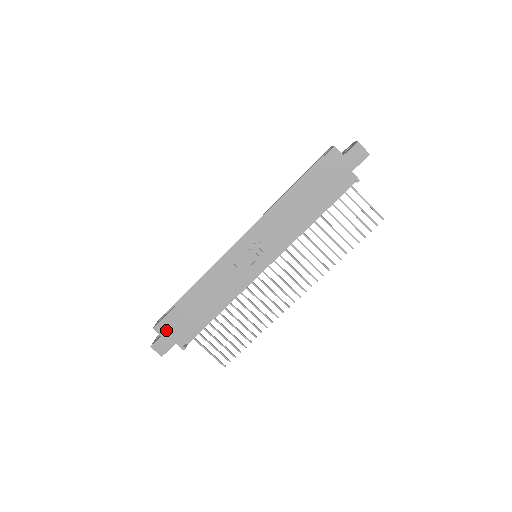
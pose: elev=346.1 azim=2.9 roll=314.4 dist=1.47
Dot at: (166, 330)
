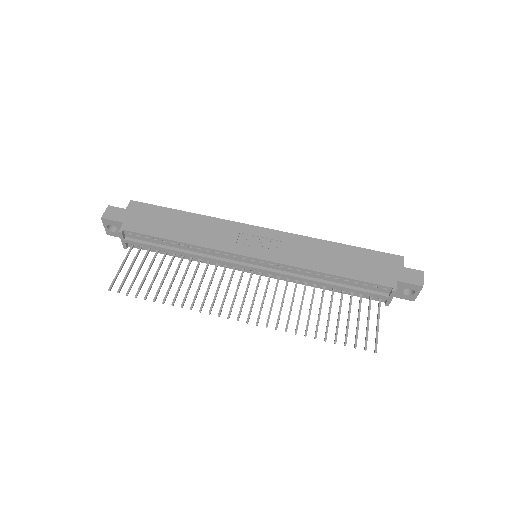
Dot at: (135, 210)
